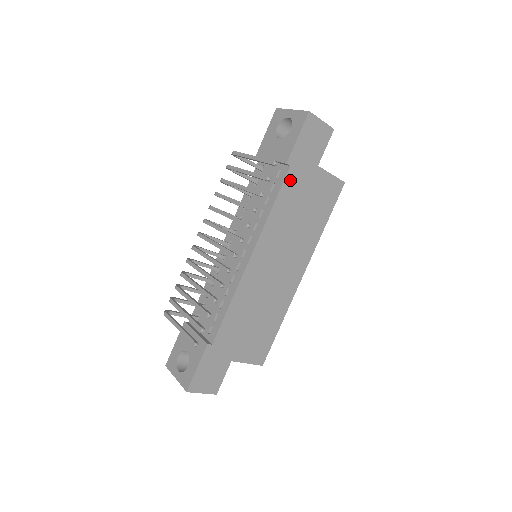
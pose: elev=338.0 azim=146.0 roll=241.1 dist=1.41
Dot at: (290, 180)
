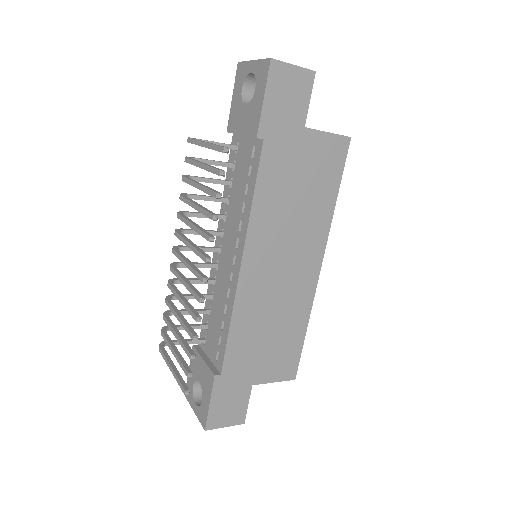
Dot at: (268, 157)
